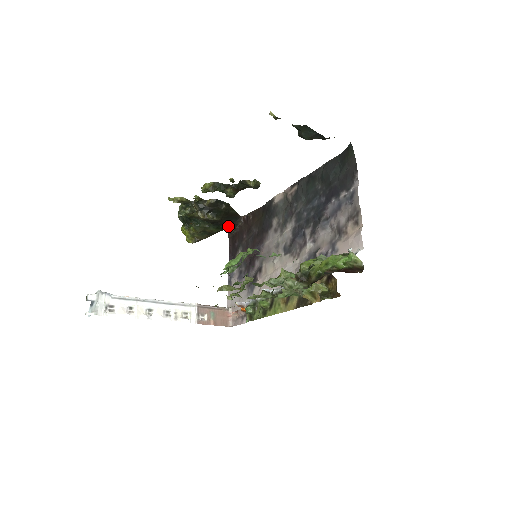
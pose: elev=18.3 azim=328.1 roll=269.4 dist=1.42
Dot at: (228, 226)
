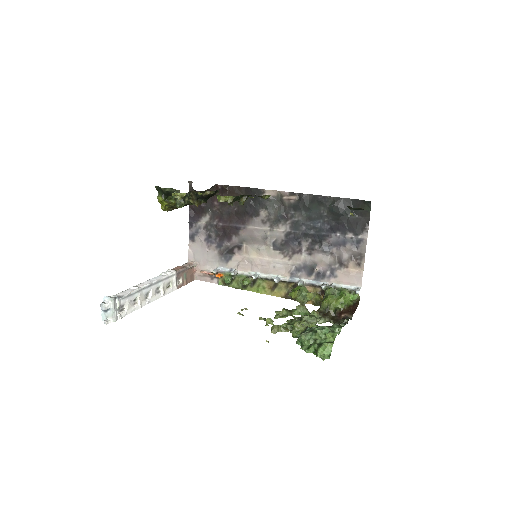
Dot at: occluded
